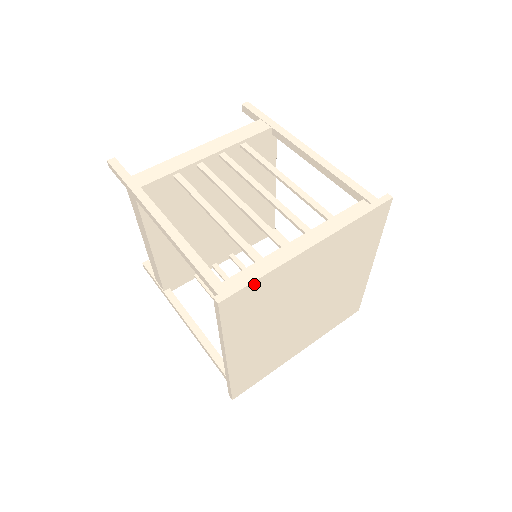
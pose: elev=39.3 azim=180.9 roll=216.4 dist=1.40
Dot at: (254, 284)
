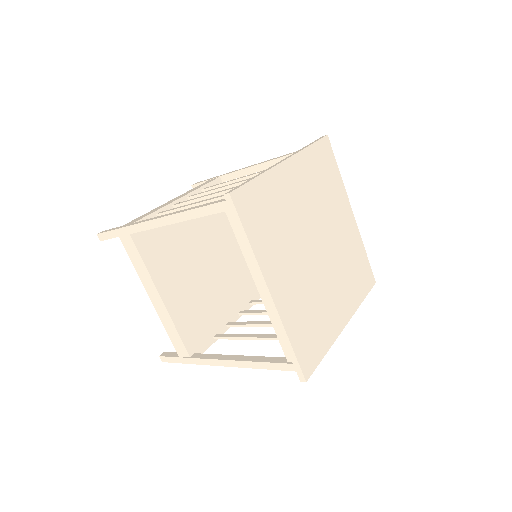
Dot at: (253, 184)
